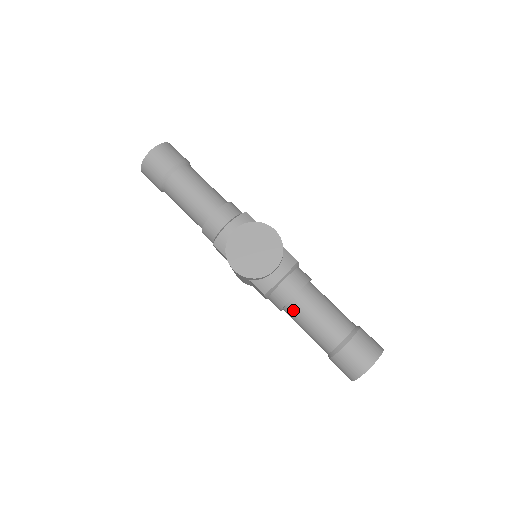
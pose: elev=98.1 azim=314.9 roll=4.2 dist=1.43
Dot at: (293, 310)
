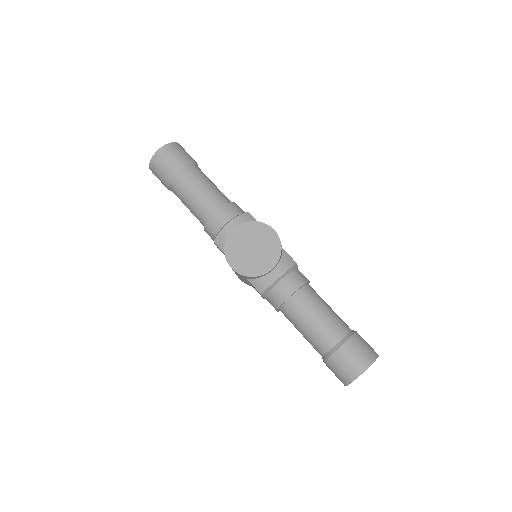
Dot at: (289, 311)
